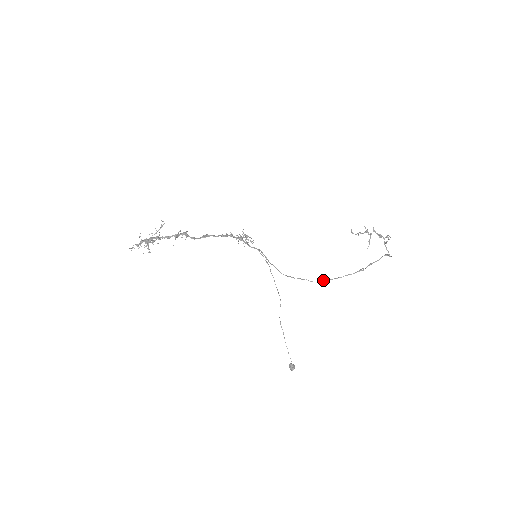
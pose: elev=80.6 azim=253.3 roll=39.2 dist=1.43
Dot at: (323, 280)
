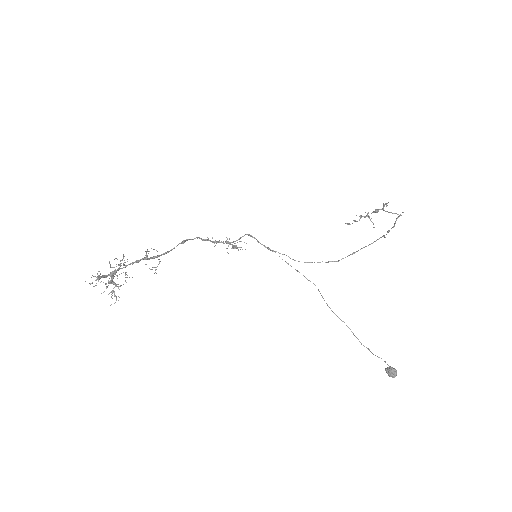
Dot at: (350, 254)
